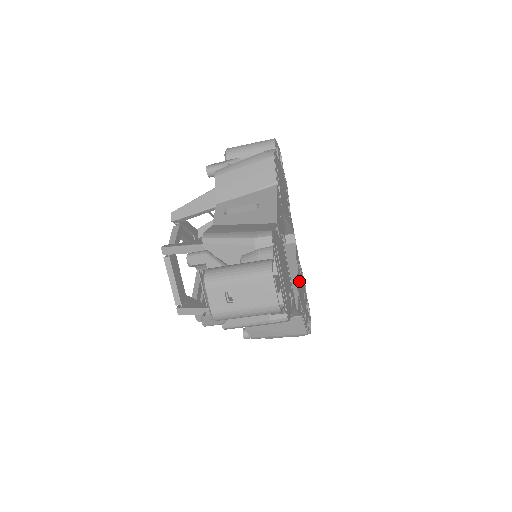
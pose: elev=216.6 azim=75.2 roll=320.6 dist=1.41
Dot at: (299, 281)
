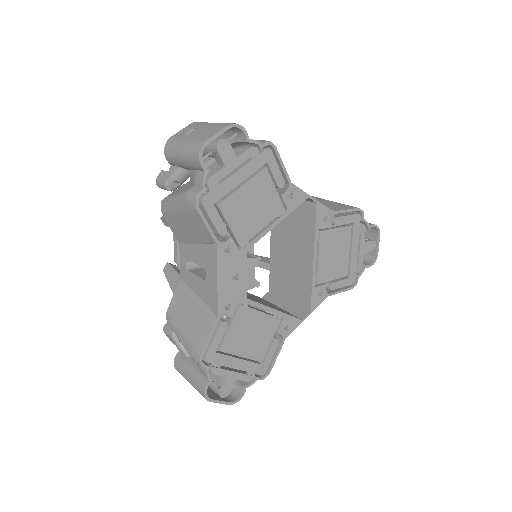
Dot at: (325, 253)
